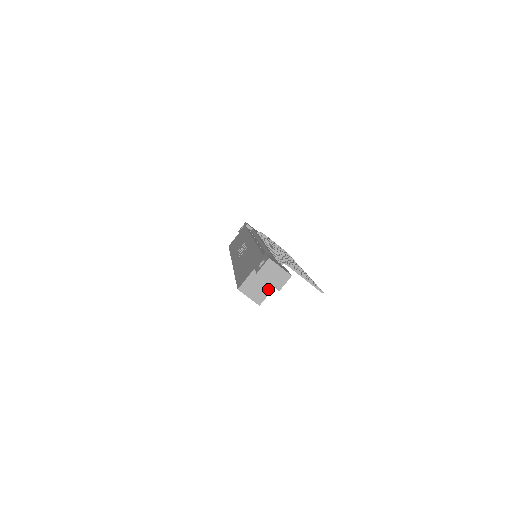
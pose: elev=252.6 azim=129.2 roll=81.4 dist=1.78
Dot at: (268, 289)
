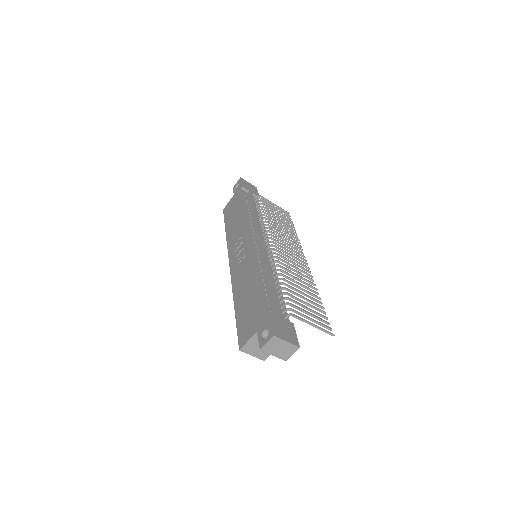
Dot at: occluded
